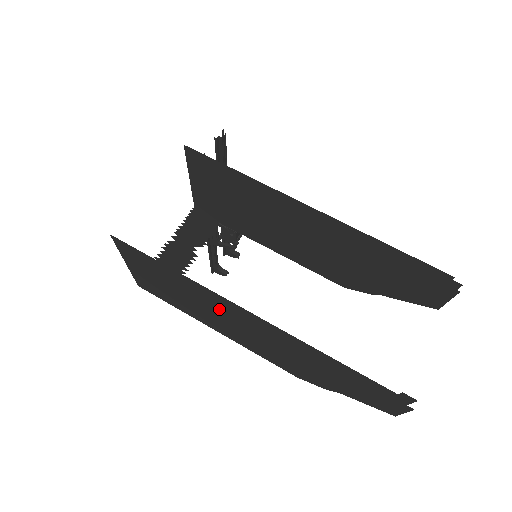
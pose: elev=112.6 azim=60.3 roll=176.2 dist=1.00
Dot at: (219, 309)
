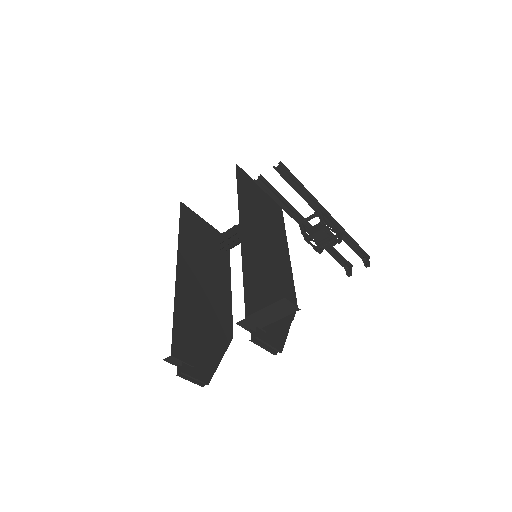
Dot at: occluded
